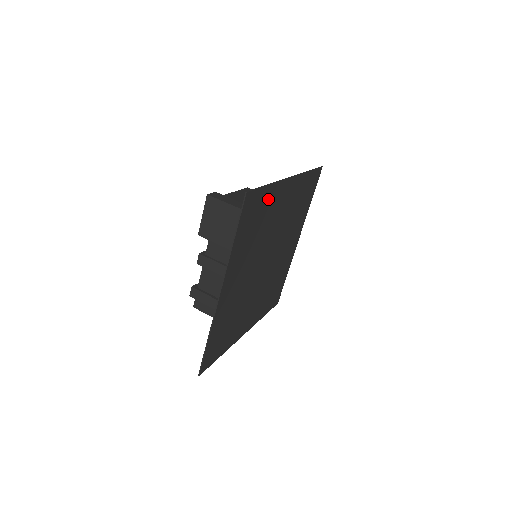
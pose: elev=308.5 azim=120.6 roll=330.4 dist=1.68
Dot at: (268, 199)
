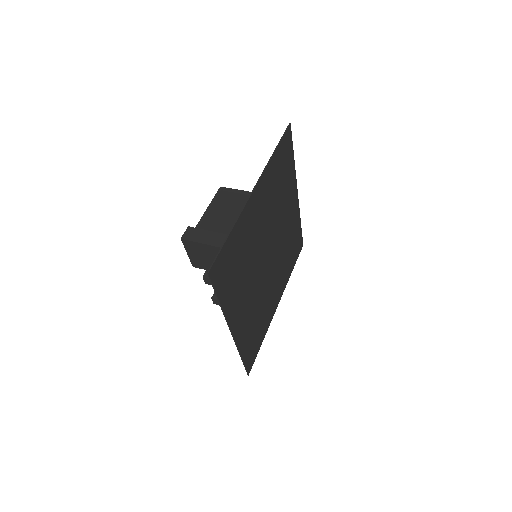
Dot at: (237, 237)
